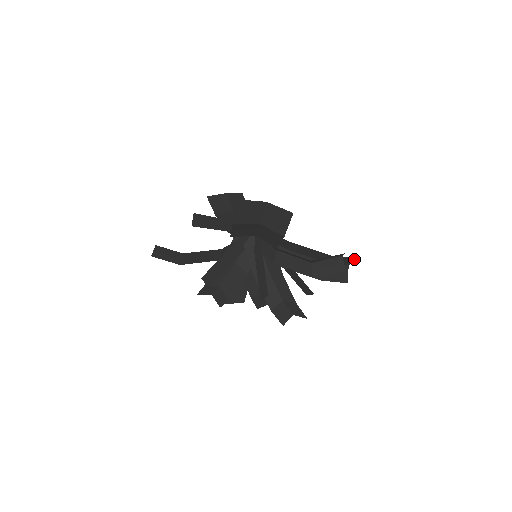
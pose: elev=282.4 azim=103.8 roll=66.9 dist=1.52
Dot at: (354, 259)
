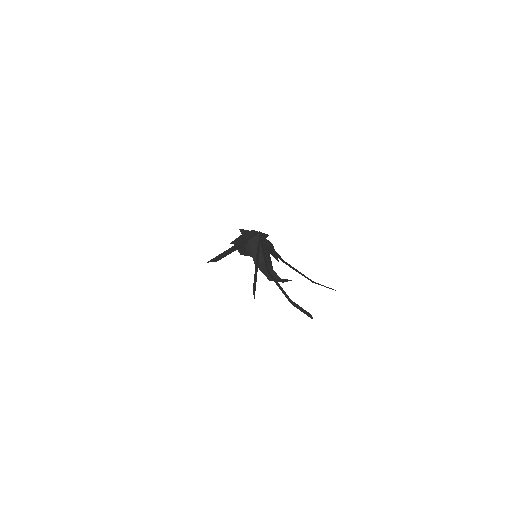
Dot at: occluded
